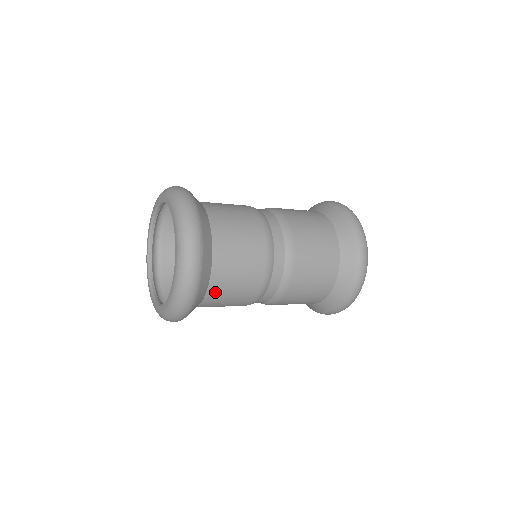
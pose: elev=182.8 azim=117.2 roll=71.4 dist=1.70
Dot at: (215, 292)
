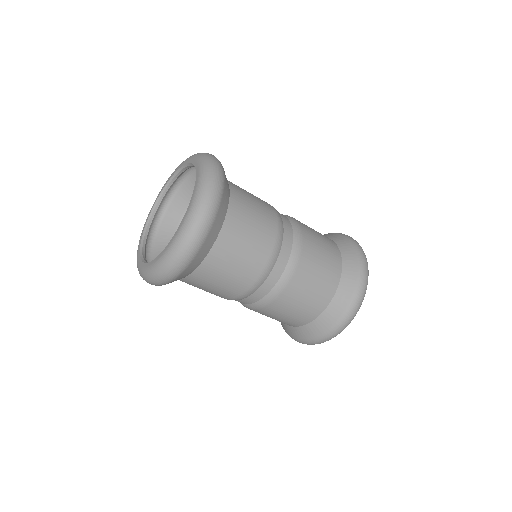
Dot at: (226, 241)
